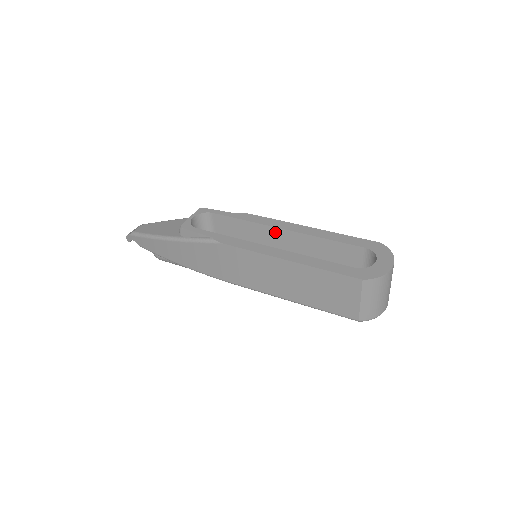
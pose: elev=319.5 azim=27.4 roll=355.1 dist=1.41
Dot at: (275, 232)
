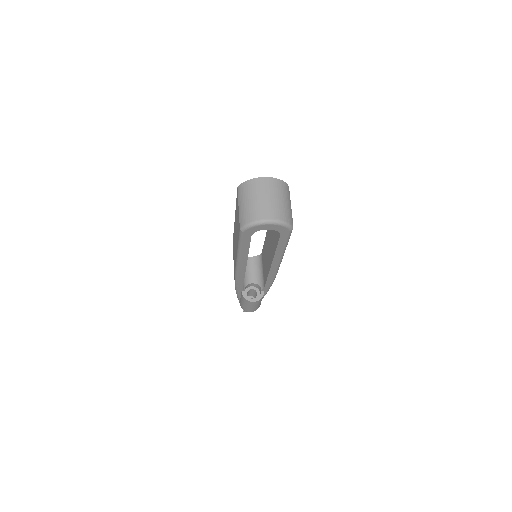
Dot at: occluded
